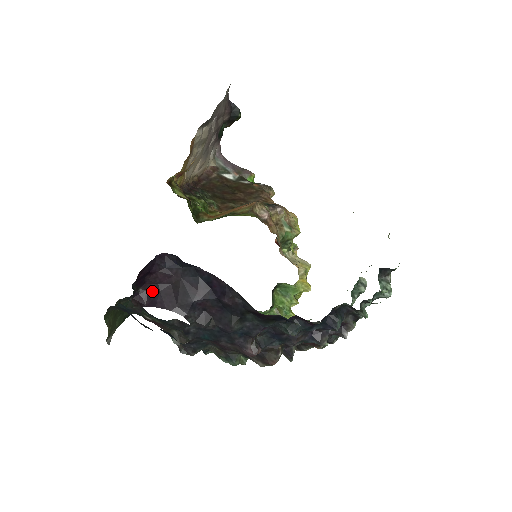
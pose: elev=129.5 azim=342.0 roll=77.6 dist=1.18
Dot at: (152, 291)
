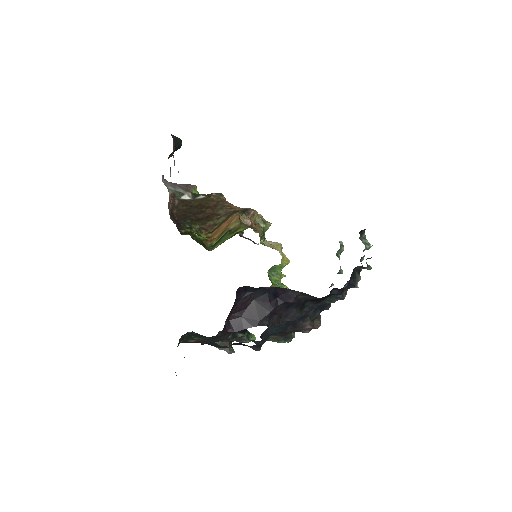
Dot at: (234, 319)
